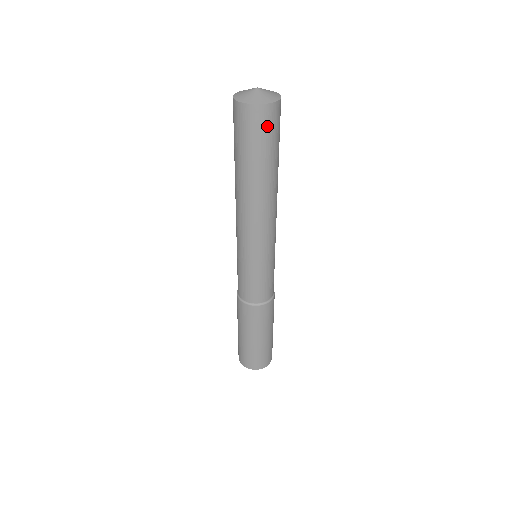
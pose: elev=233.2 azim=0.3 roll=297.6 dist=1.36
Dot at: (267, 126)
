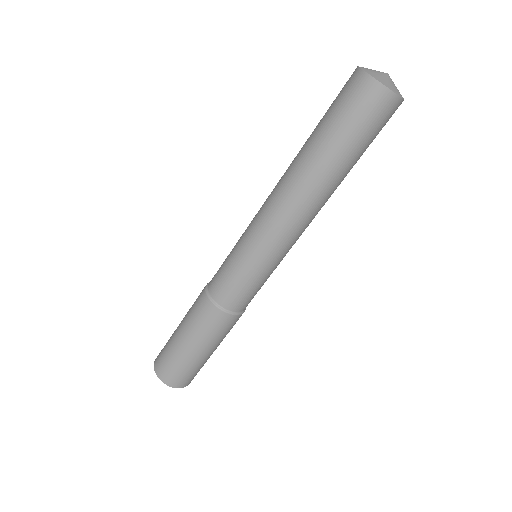
Dot at: (377, 117)
